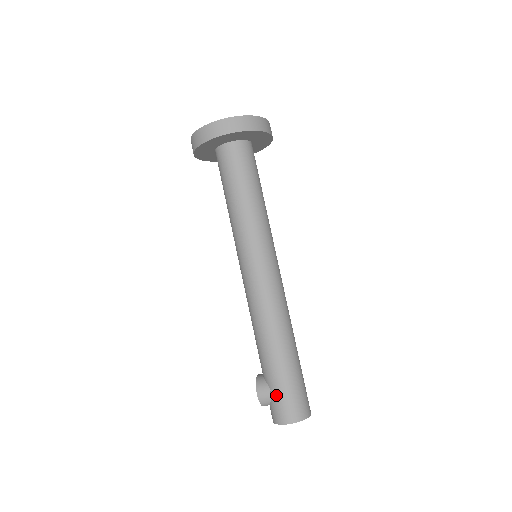
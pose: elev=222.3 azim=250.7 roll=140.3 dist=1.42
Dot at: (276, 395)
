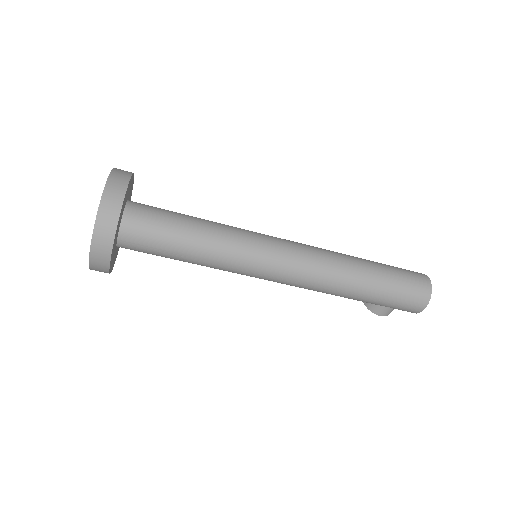
Dot at: (394, 307)
